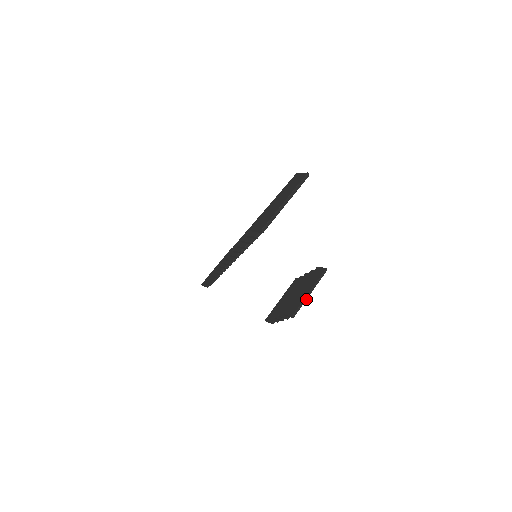
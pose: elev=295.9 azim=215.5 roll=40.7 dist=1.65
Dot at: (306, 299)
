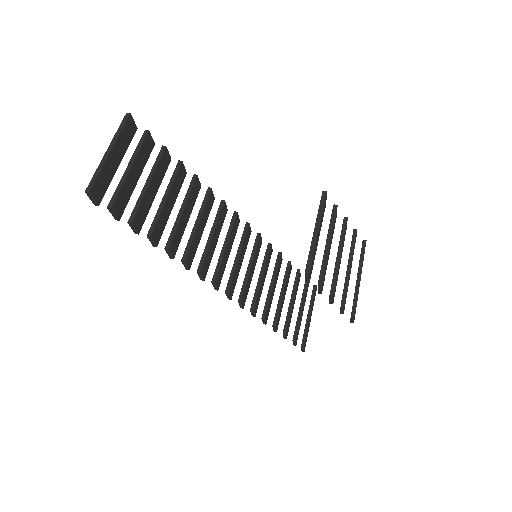
Dot at: (315, 241)
